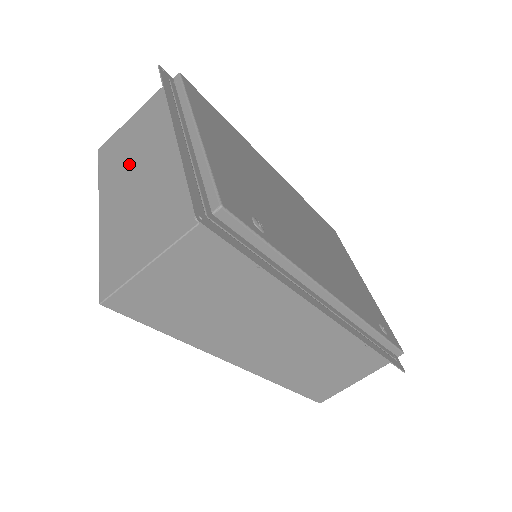
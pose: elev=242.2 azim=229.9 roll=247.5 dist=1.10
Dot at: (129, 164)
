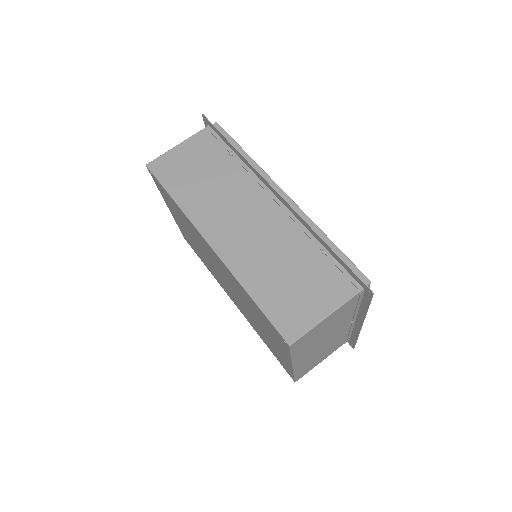
Dot at: occluded
